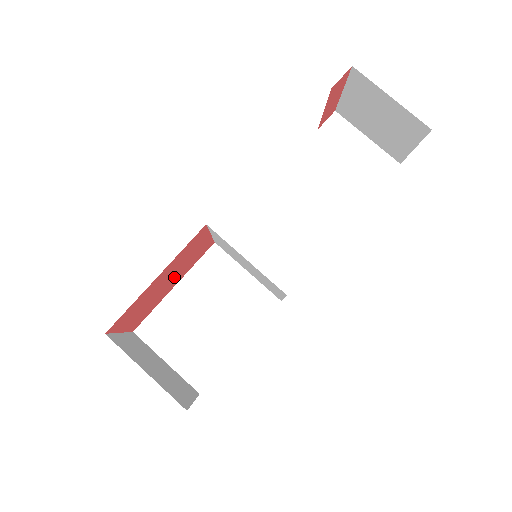
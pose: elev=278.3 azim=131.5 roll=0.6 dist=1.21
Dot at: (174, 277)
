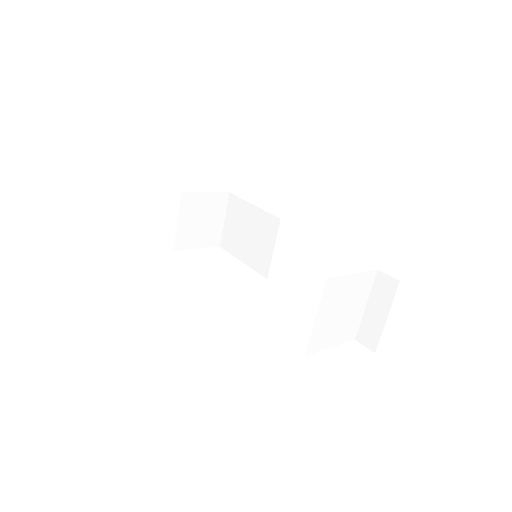
Dot at: occluded
